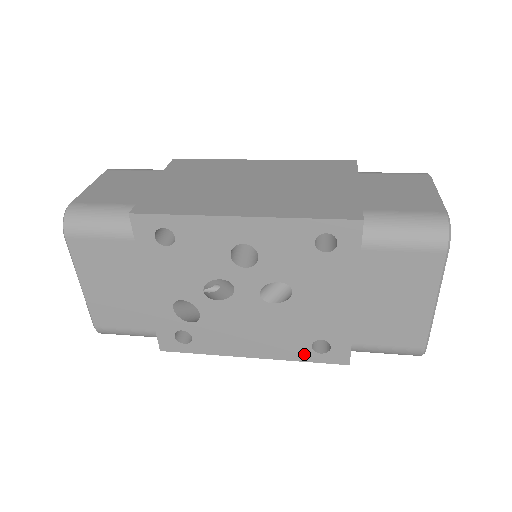
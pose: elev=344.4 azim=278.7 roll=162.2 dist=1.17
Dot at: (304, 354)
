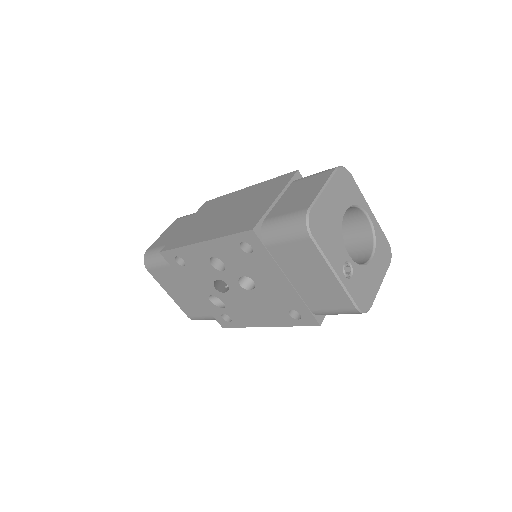
Dot at: (290, 321)
